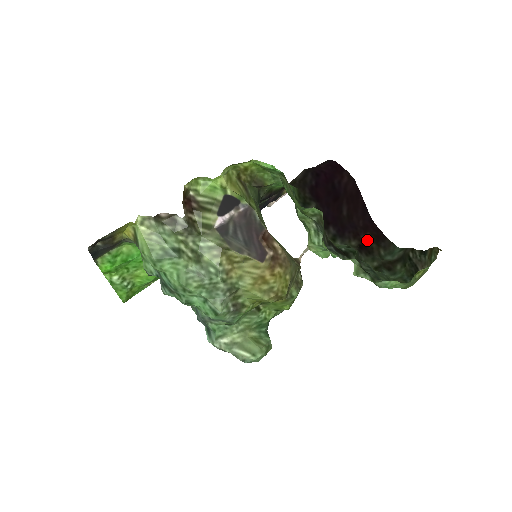
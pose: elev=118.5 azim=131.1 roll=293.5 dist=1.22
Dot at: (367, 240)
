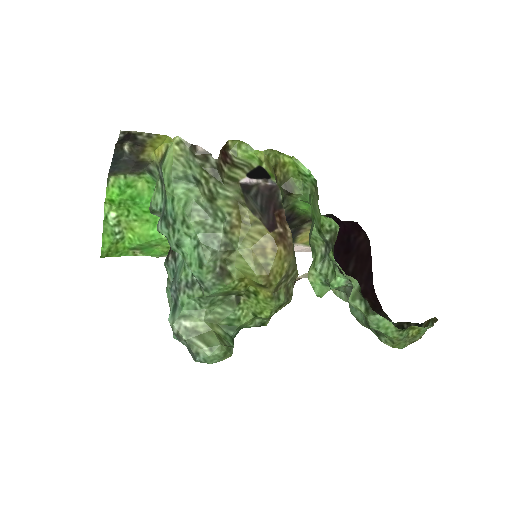
Dot at: occluded
